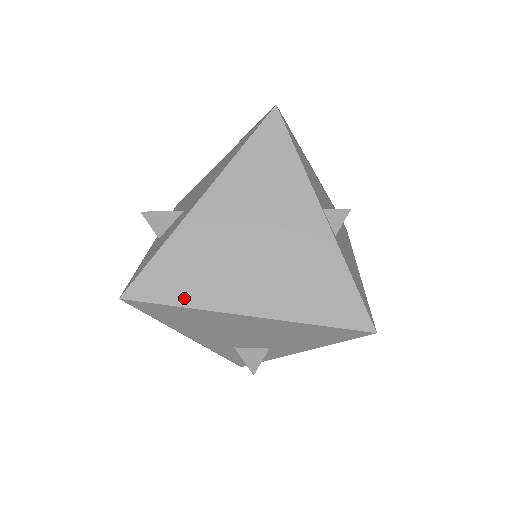
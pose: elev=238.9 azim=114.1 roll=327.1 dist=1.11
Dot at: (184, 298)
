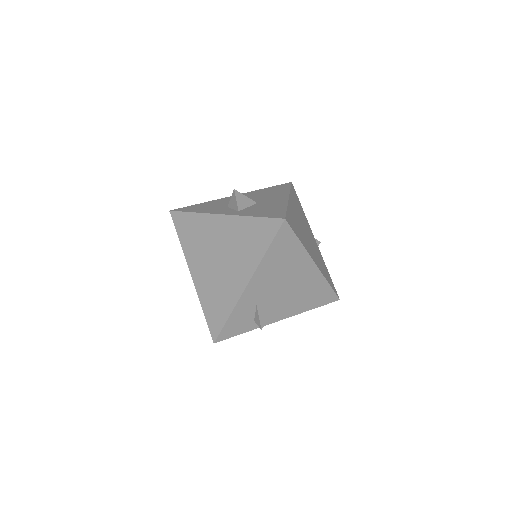
Dot at: (300, 238)
